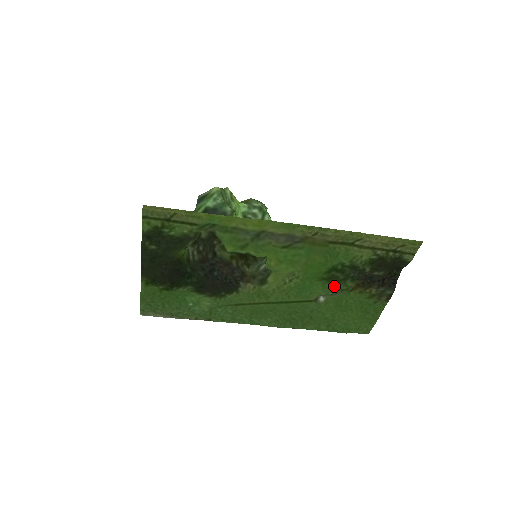
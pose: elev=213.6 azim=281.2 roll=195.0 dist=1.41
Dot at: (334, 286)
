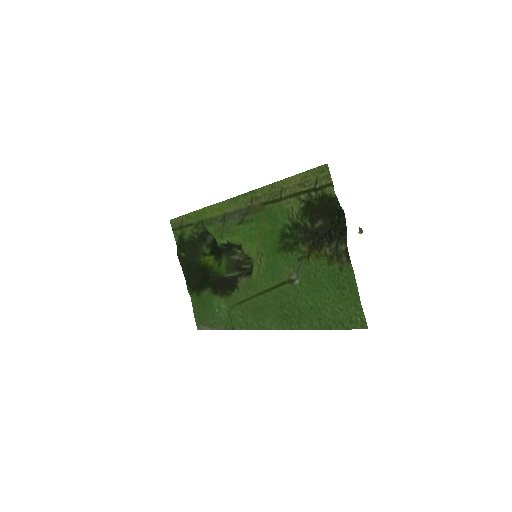
Dot at: (291, 255)
